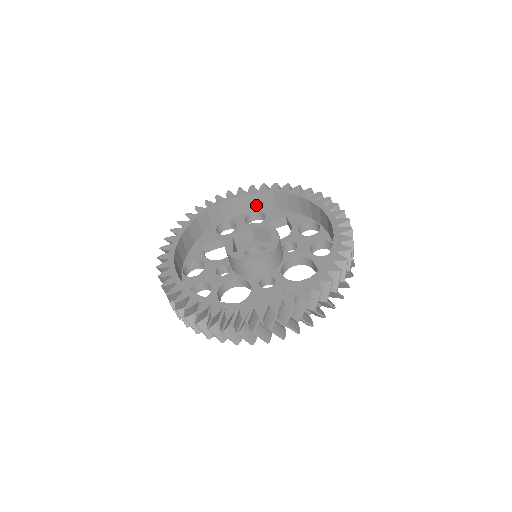
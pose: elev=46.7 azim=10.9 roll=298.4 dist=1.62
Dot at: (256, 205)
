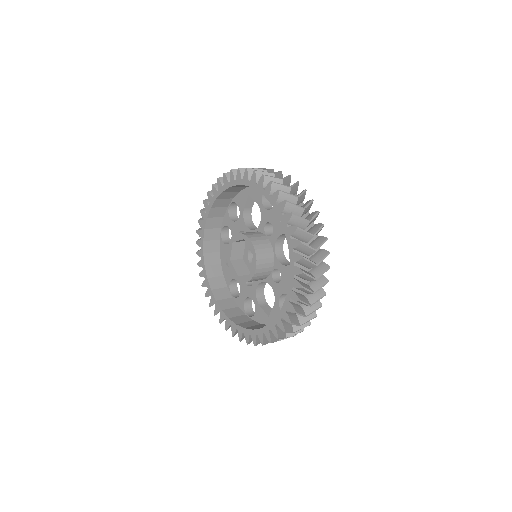
Dot at: (225, 202)
